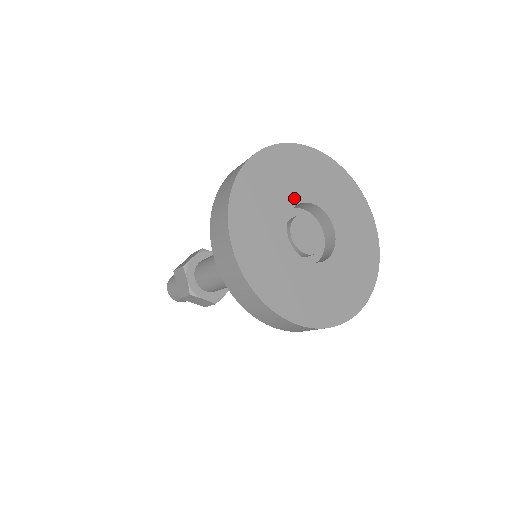
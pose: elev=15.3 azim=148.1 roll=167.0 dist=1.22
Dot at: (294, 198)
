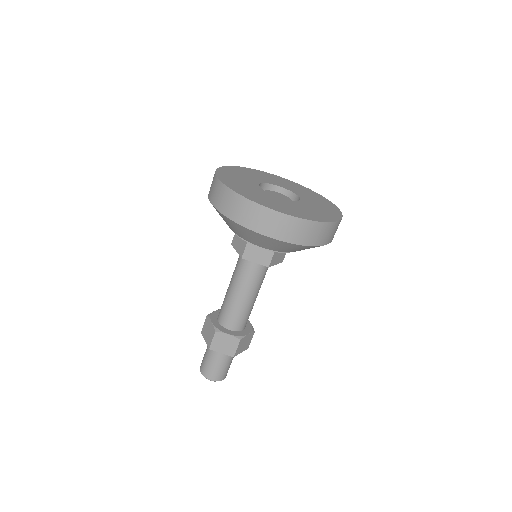
Dot at: (286, 188)
